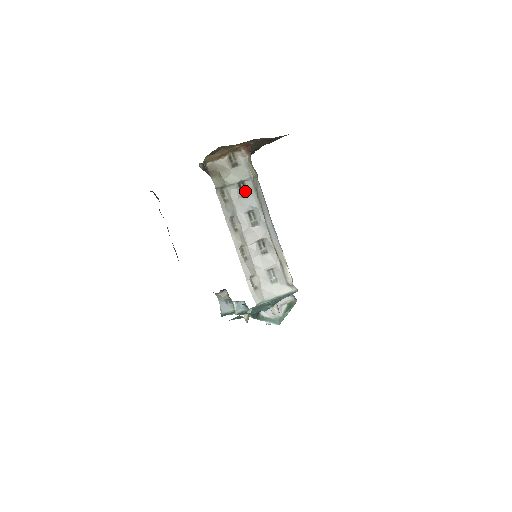
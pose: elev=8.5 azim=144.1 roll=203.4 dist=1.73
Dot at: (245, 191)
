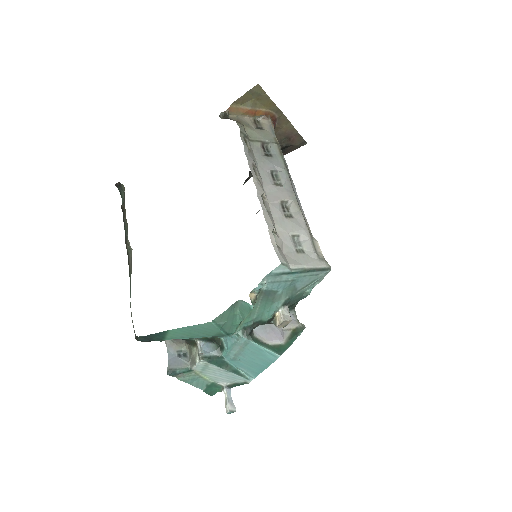
Dot at: (269, 153)
